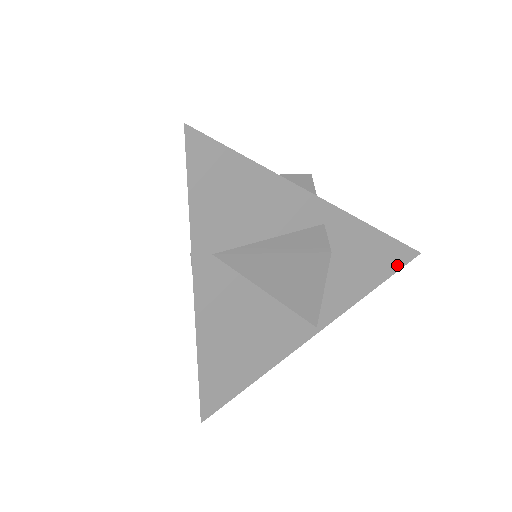
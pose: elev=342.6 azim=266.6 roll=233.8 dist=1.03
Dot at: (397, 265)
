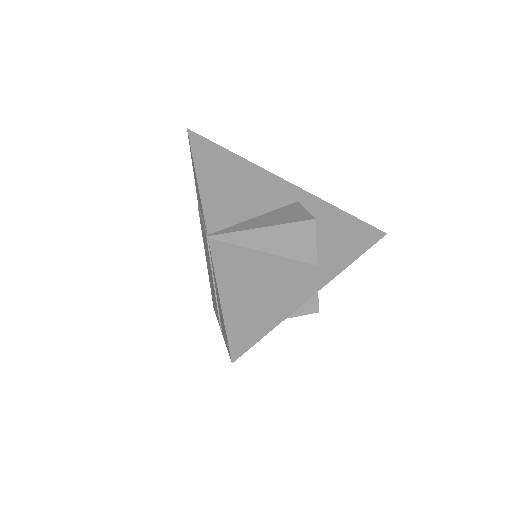
Dot at: occluded
